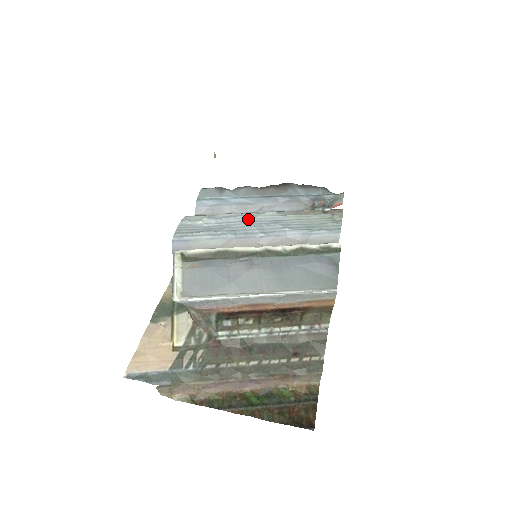
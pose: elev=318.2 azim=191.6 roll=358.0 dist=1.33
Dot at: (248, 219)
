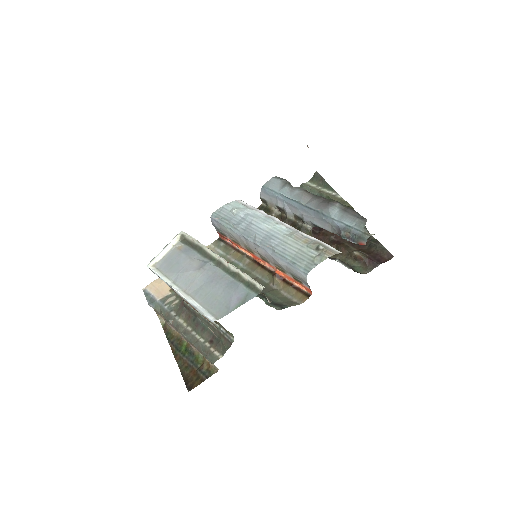
Dot at: (259, 225)
